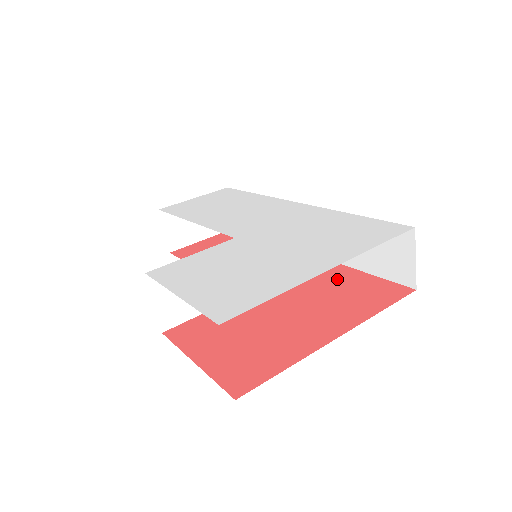
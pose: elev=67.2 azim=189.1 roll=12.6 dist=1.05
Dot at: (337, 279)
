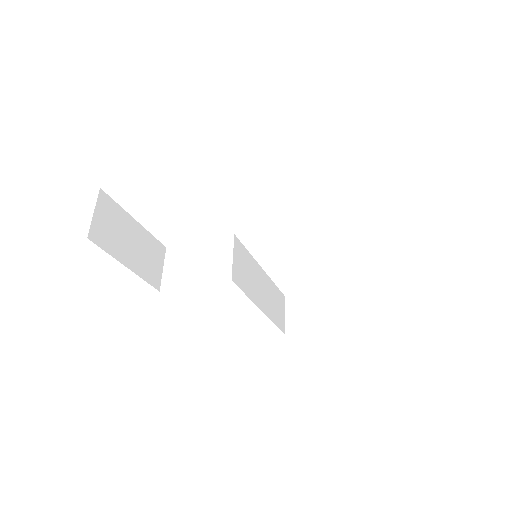
Dot at: occluded
